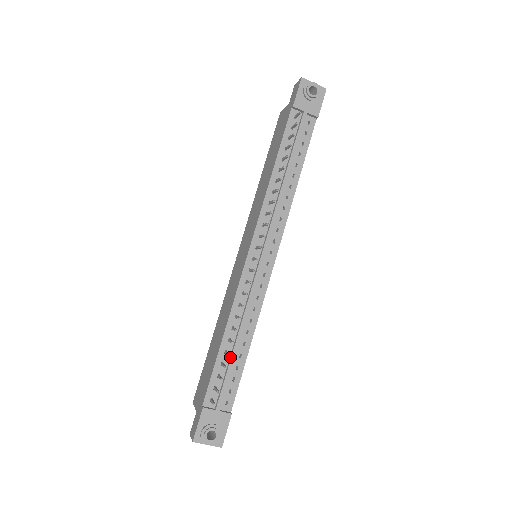
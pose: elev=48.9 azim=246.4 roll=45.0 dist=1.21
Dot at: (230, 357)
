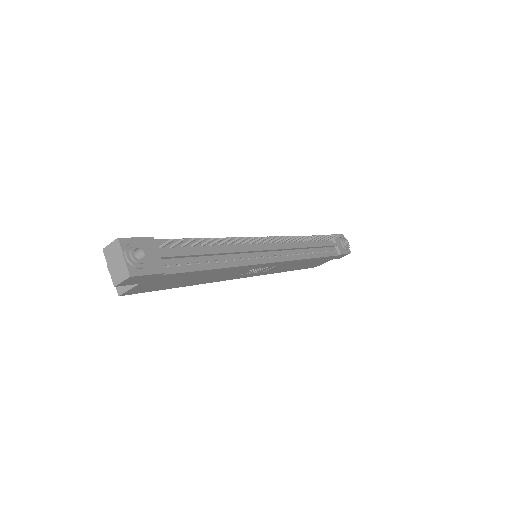
Dot at: (203, 250)
